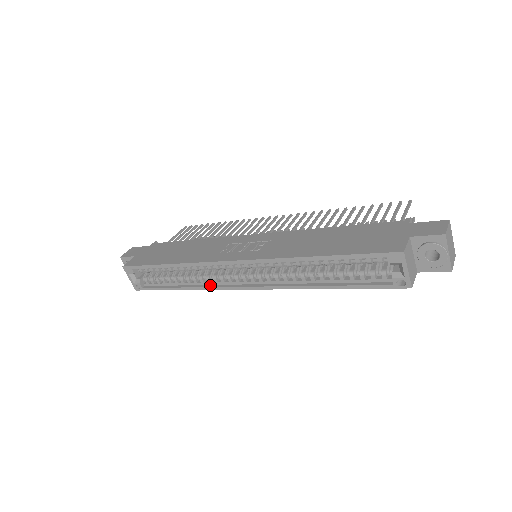
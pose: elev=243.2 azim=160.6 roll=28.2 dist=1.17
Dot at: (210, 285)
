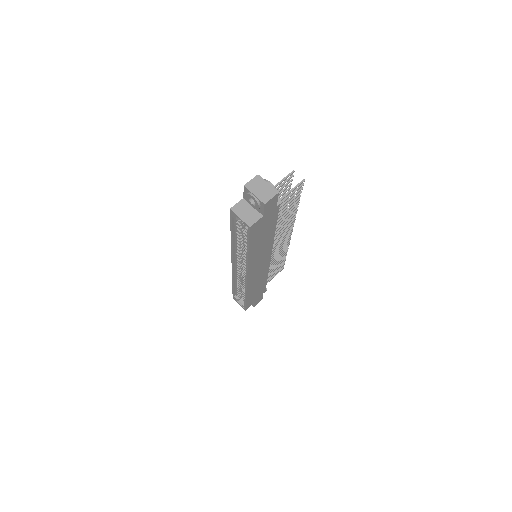
Dot at: occluded
